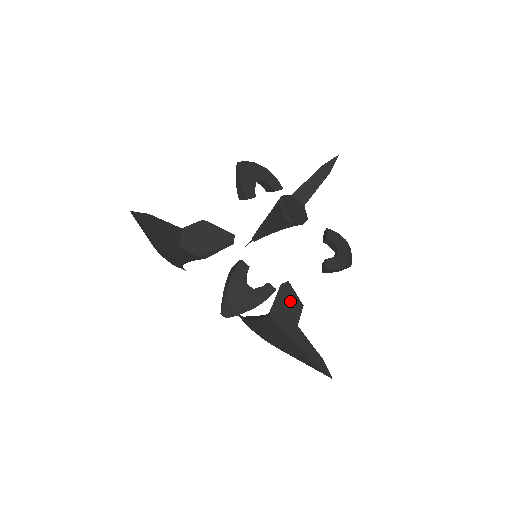
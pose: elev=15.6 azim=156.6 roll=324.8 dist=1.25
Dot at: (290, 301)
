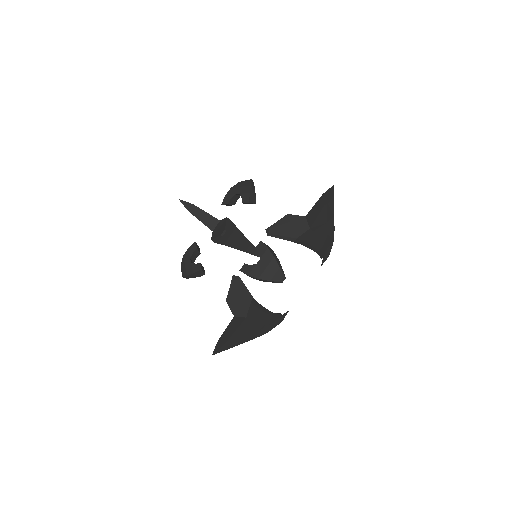
Dot at: (239, 293)
